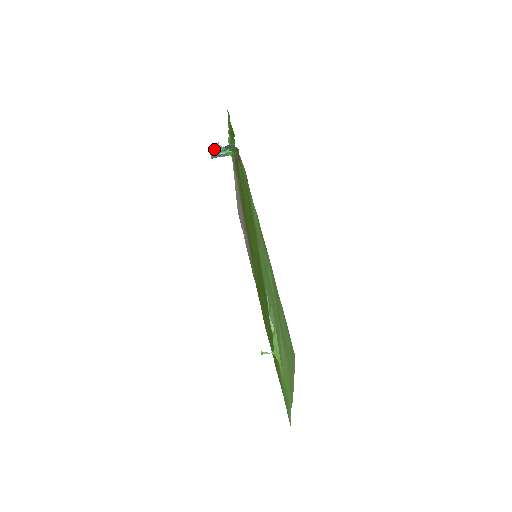
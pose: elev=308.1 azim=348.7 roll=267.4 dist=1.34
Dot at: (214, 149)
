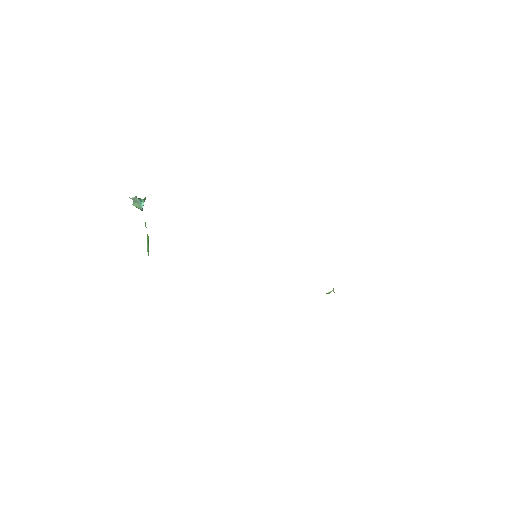
Dot at: (135, 206)
